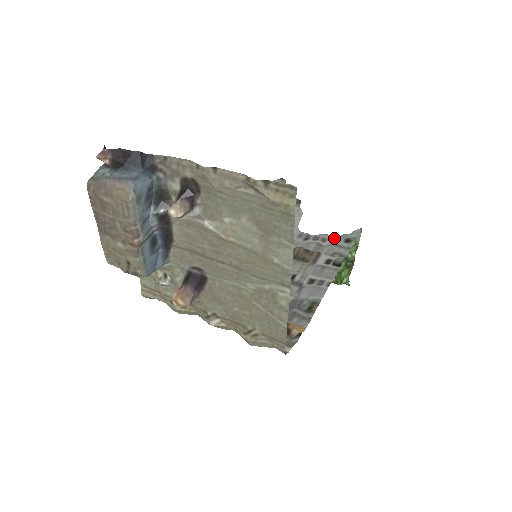
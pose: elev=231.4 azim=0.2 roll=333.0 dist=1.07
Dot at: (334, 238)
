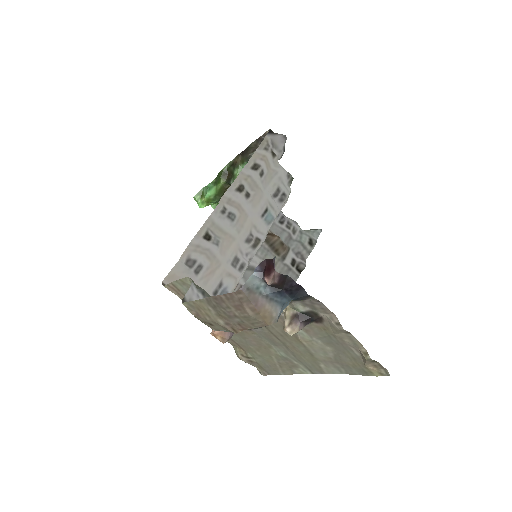
Dot at: (301, 231)
